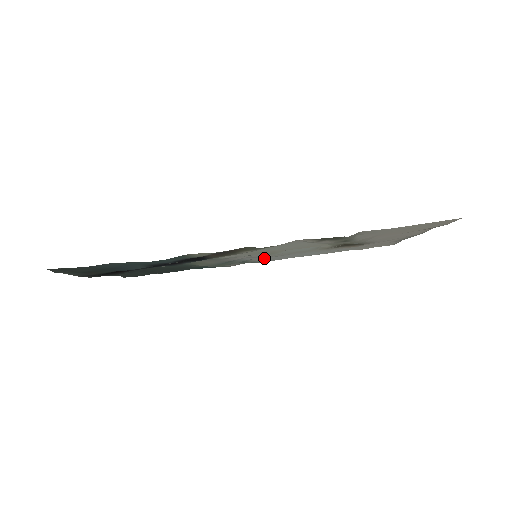
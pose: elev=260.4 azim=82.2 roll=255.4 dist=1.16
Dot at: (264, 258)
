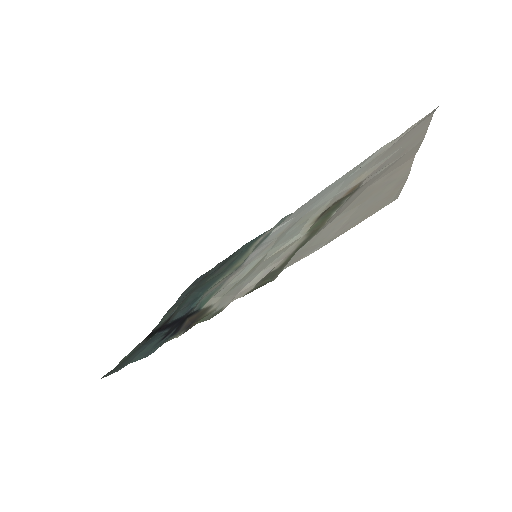
Dot at: (286, 220)
